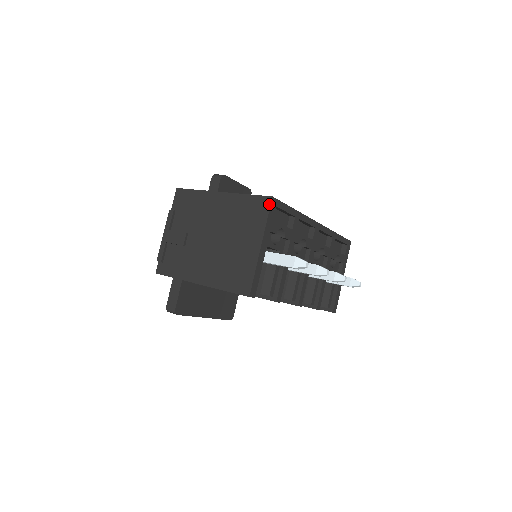
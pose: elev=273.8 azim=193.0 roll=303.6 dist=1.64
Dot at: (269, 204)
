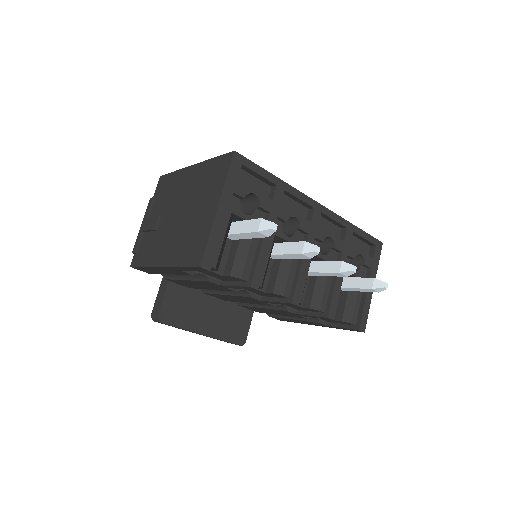
Dot at: (230, 159)
